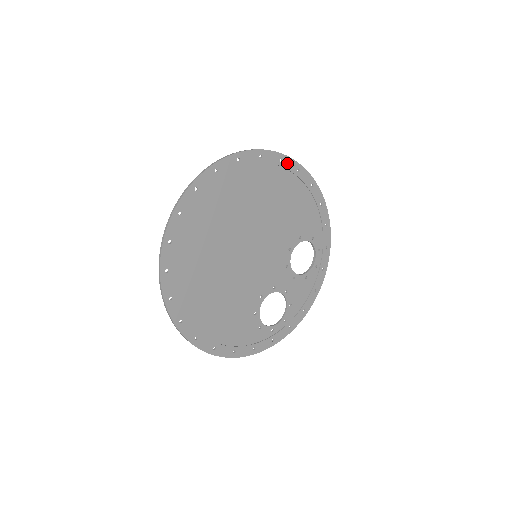
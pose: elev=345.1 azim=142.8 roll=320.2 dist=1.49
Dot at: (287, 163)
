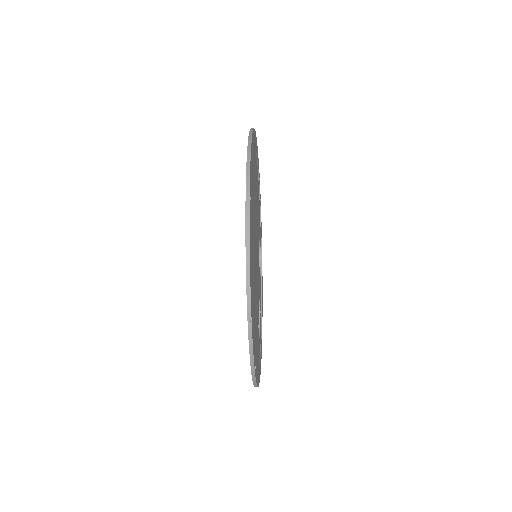
Dot at: (257, 150)
